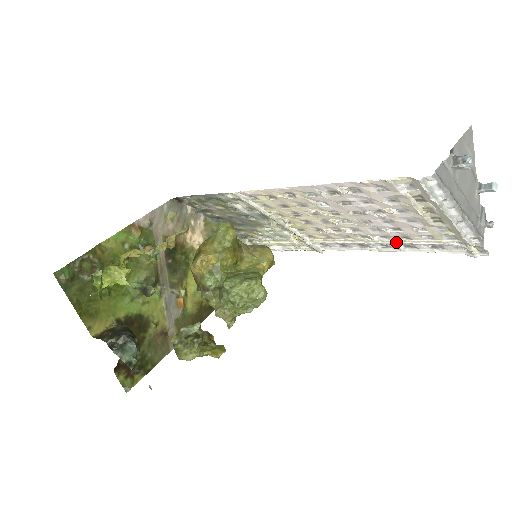
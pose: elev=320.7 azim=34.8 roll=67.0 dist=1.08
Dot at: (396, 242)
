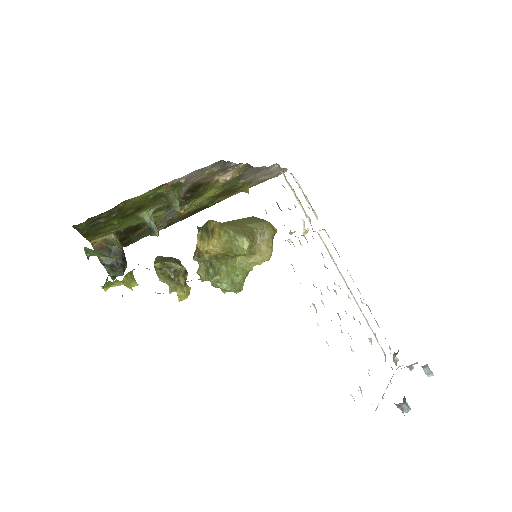
Dot at: (360, 309)
